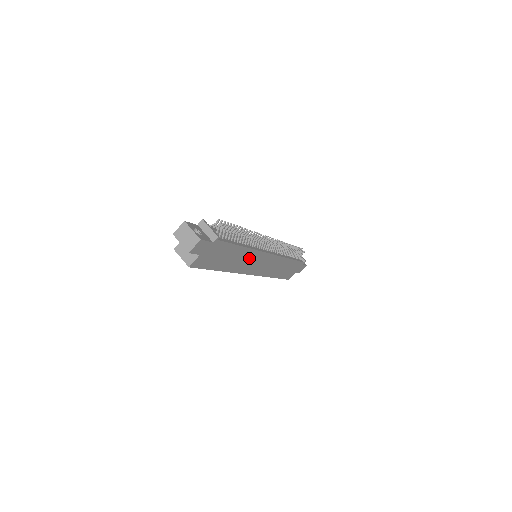
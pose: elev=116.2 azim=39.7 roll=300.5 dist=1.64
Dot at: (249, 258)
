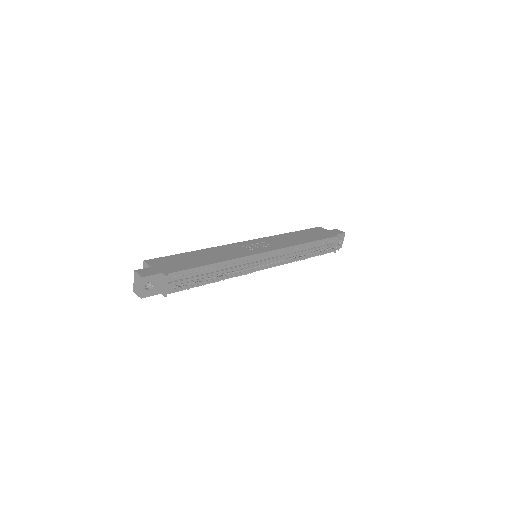
Dot at: occluded
